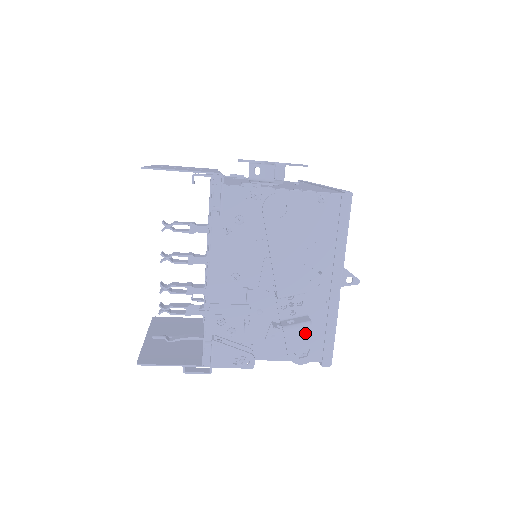
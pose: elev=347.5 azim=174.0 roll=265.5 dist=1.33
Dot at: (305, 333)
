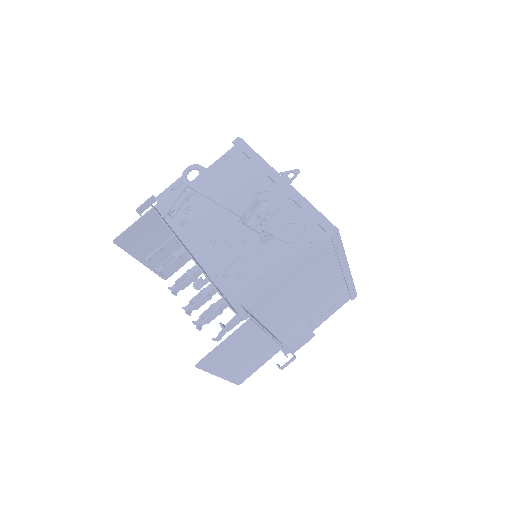
Dot at: (280, 217)
